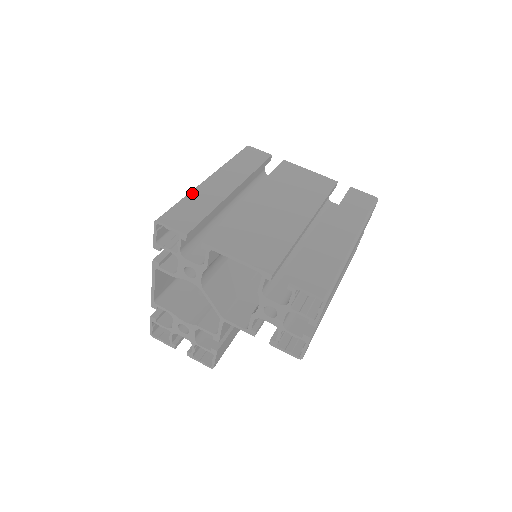
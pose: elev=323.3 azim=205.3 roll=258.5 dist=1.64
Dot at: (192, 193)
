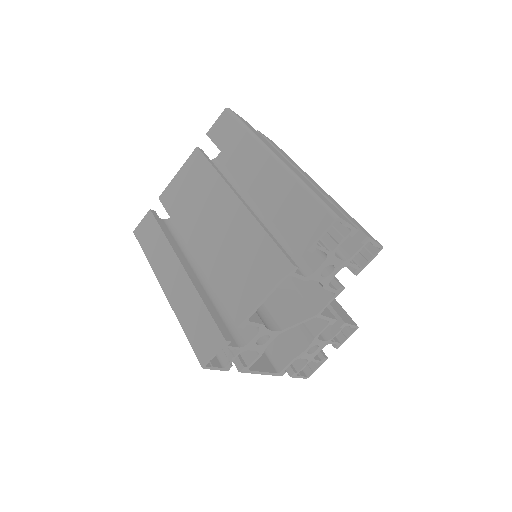
Dot at: (178, 316)
